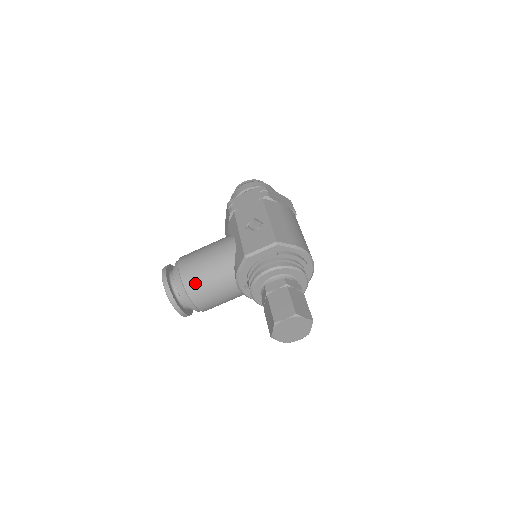
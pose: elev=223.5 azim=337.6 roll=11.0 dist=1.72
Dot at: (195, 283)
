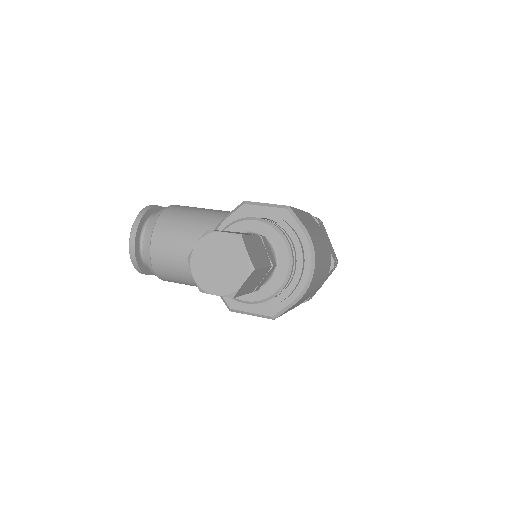
Dot at: (173, 217)
